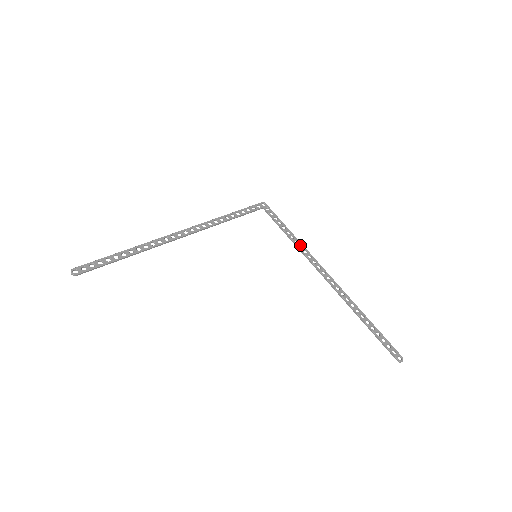
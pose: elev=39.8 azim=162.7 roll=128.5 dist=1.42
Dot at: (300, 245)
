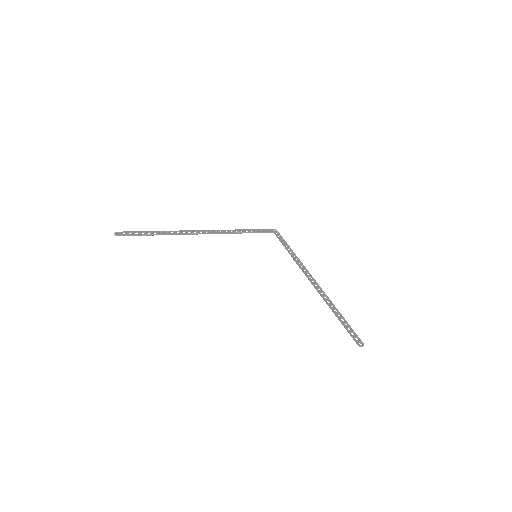
Dot at: (296, 258)
